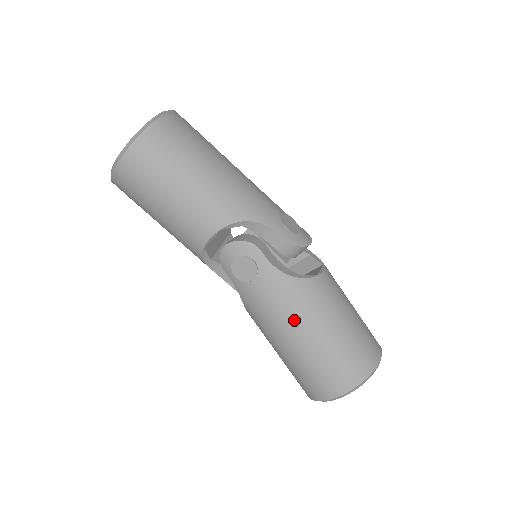
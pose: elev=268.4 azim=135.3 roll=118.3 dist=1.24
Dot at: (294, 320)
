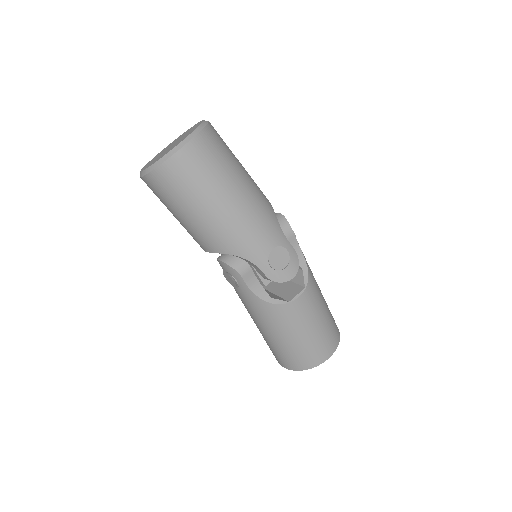
Dot at: (260, 322)
